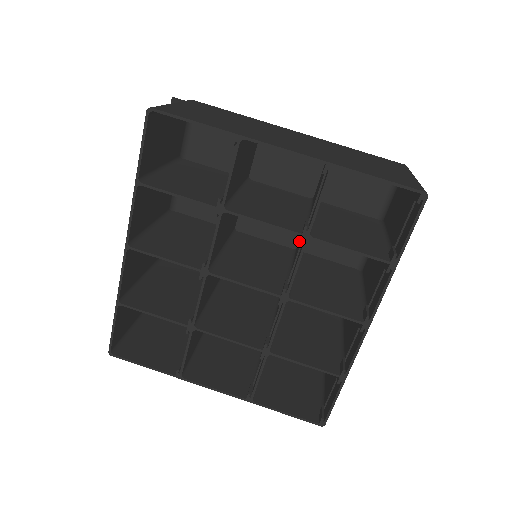
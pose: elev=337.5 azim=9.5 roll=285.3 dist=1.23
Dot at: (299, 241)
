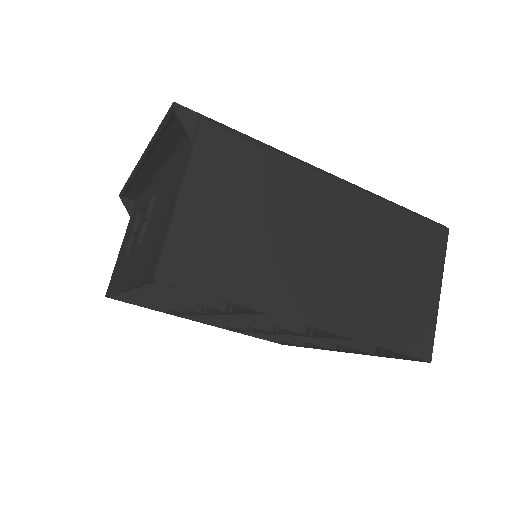
Dot at: occluded
